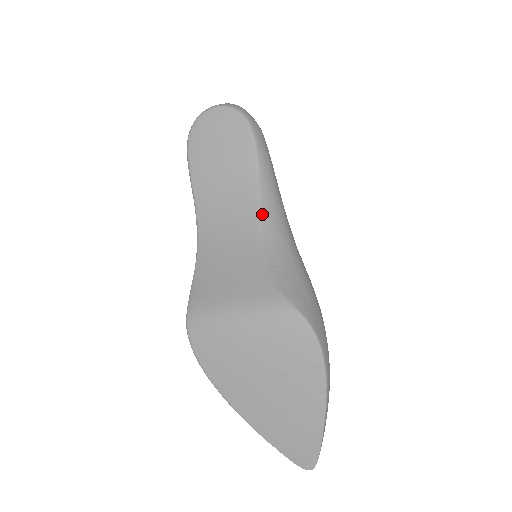
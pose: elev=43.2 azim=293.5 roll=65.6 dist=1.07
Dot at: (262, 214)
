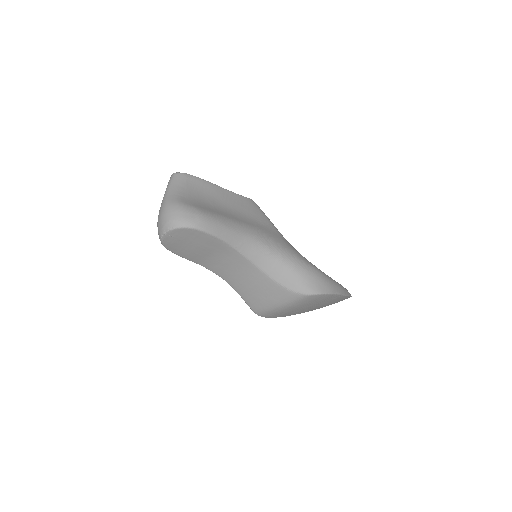
Dot at: (249, 258)
